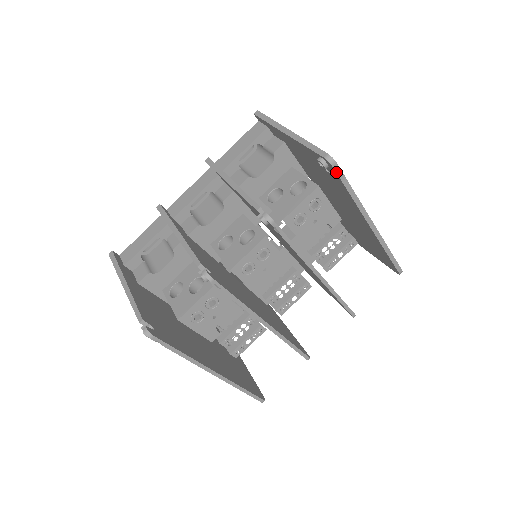
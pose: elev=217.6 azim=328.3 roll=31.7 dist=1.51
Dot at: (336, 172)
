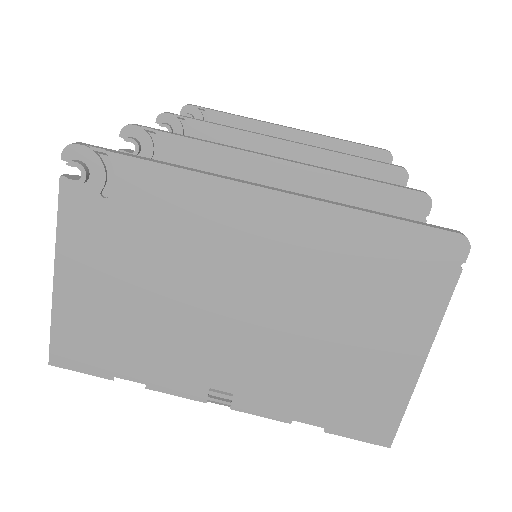
Dot at: (199, 108)
